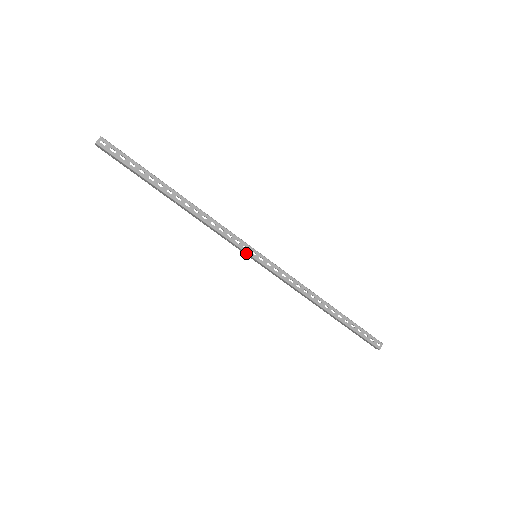
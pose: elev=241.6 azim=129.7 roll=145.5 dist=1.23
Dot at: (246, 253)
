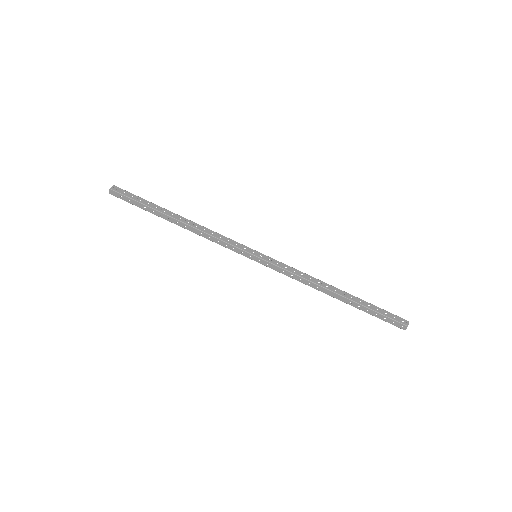
Dot at: (246, 253)
